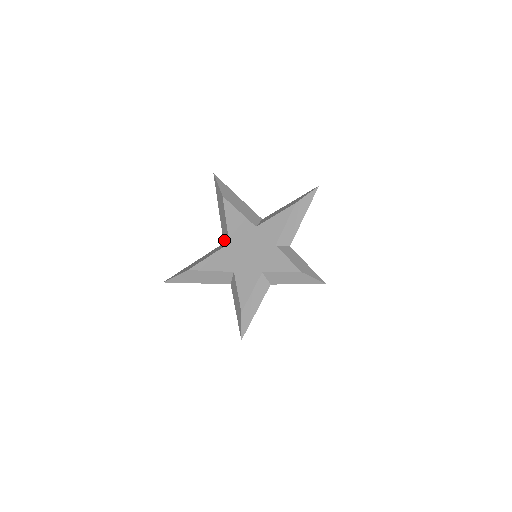
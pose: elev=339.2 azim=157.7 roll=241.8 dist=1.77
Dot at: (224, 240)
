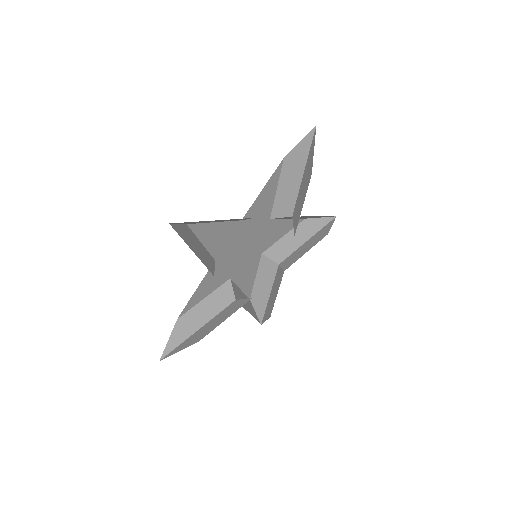
Dot at: (212, 271)
